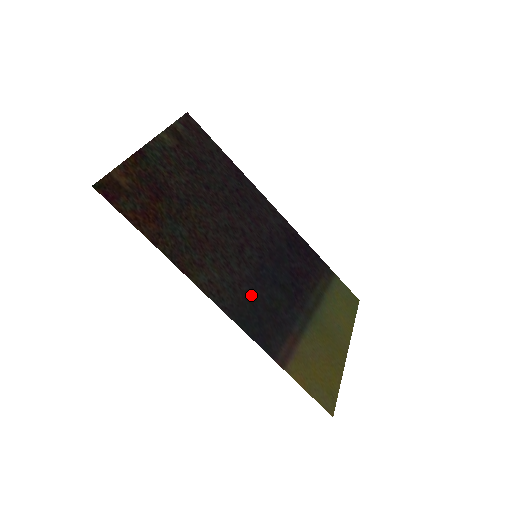
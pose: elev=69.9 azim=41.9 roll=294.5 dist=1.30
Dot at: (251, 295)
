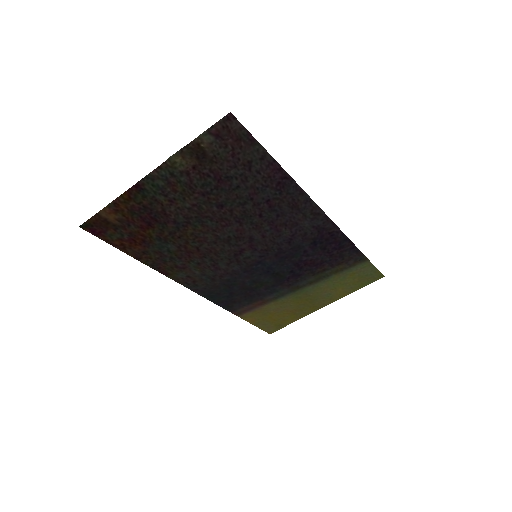
Dot at: (231, 281)
